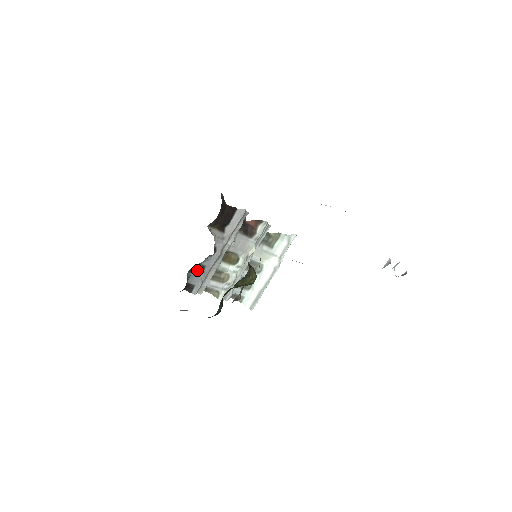
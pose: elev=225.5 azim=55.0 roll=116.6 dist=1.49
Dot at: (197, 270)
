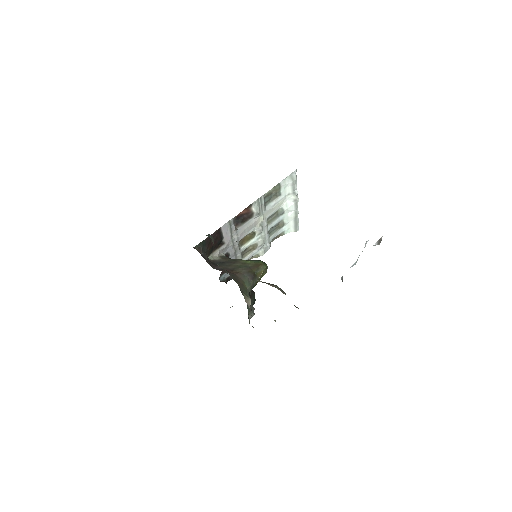
Dot at: occluded
